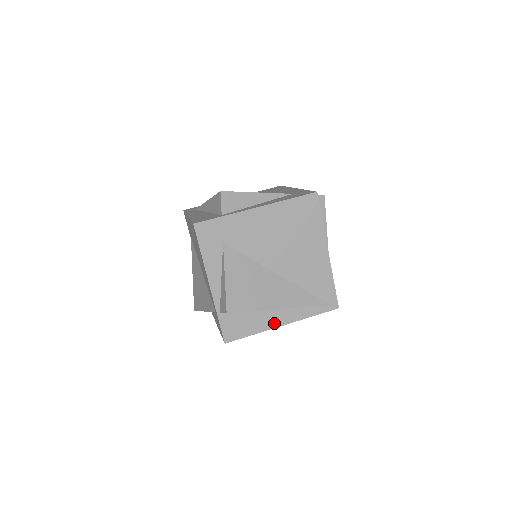
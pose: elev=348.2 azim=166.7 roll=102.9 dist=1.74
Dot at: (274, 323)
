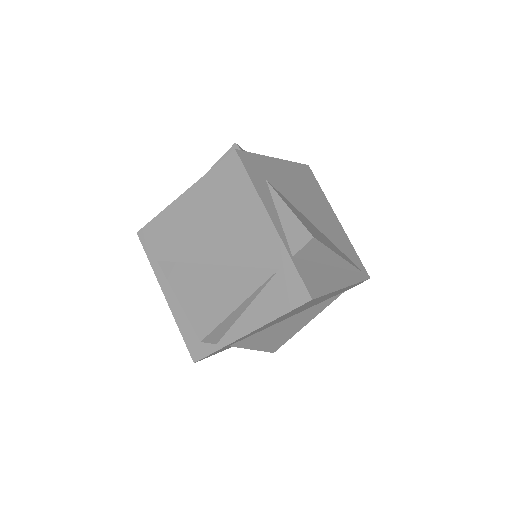
Dot at: (338, 283)
